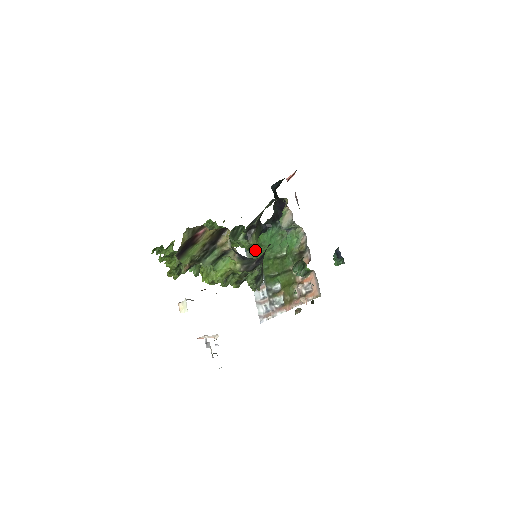
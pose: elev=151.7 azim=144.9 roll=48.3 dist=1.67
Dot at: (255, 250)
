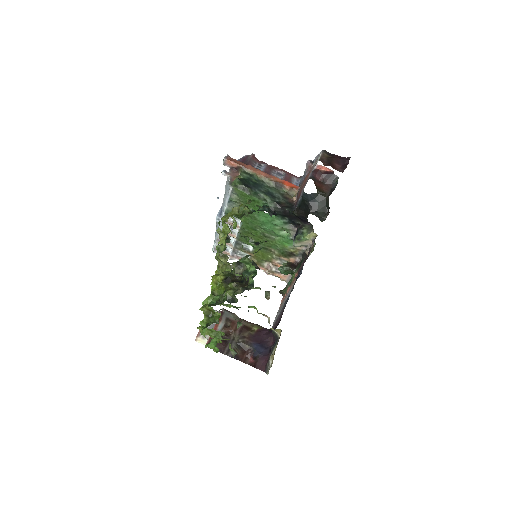
Dot at: occluded
